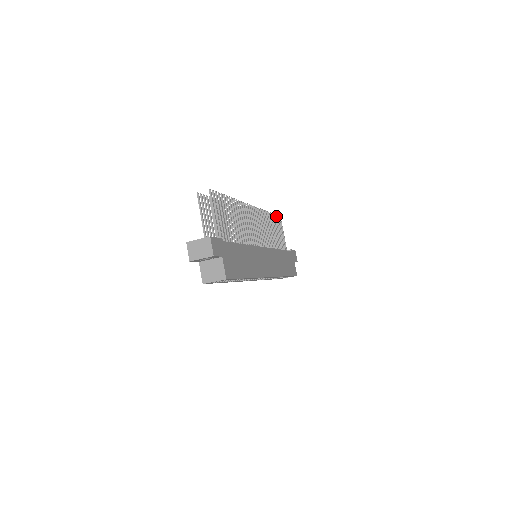
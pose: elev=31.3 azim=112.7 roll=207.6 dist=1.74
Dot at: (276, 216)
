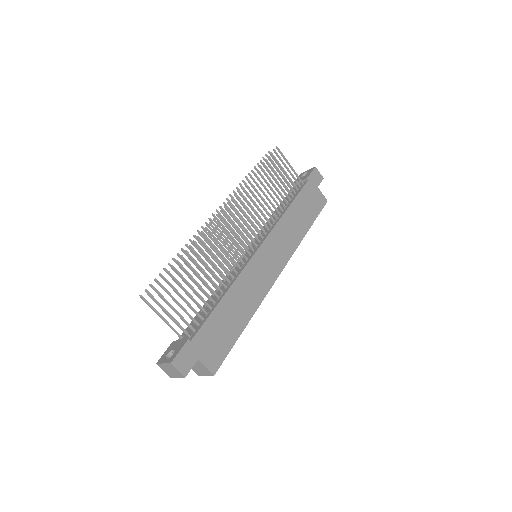
Dot at: (269, 158)
